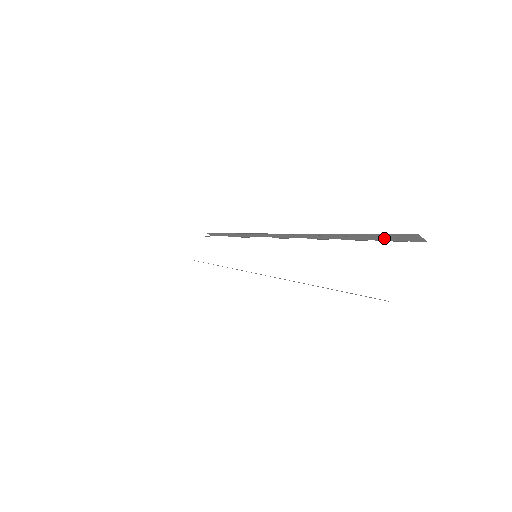
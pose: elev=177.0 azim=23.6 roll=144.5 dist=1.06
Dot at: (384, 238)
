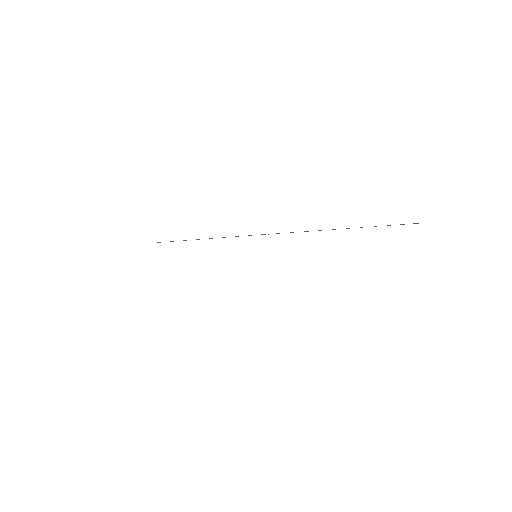
Dot at: occluded
